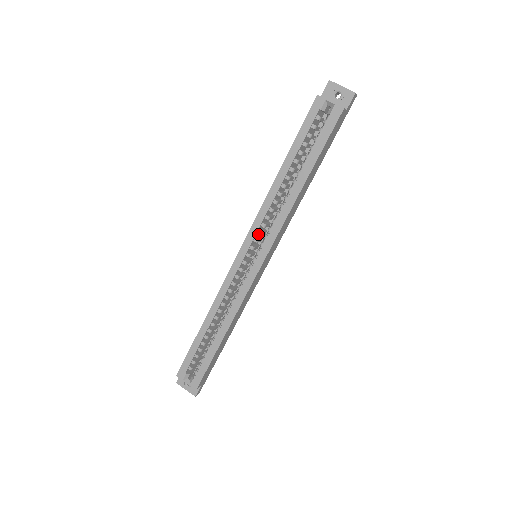
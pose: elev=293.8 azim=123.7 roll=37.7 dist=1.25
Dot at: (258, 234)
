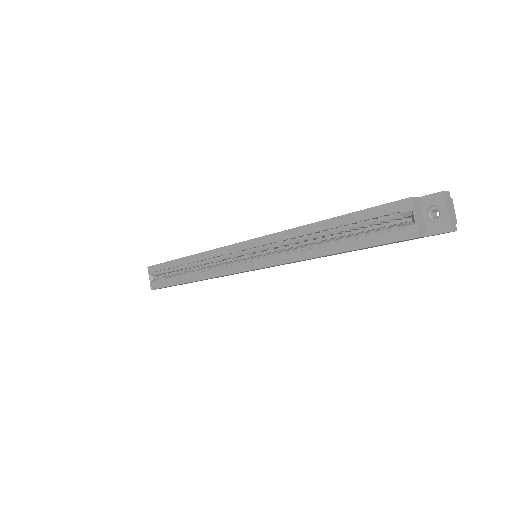
Dot at: (265, 247)
